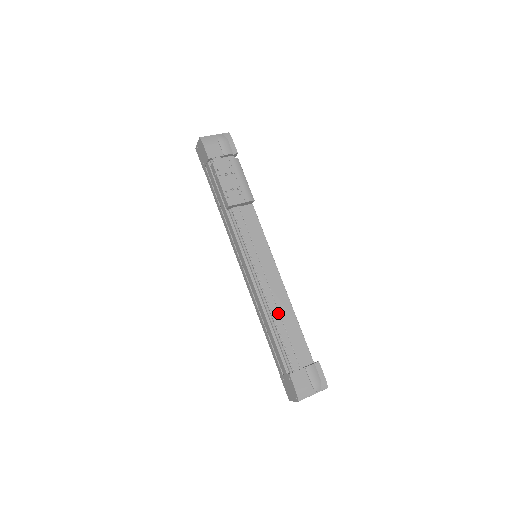
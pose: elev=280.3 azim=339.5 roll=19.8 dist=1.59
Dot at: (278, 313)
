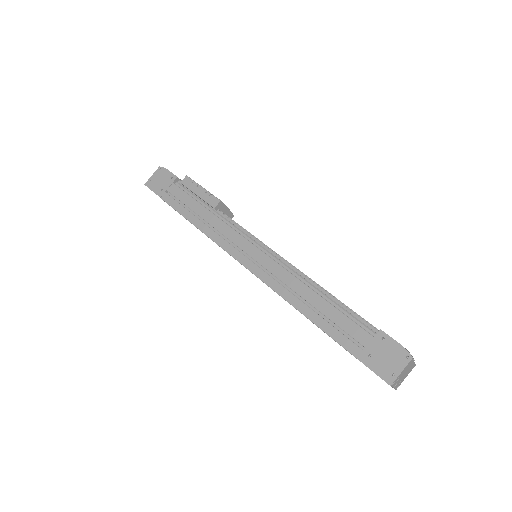
Dot at: occluded
